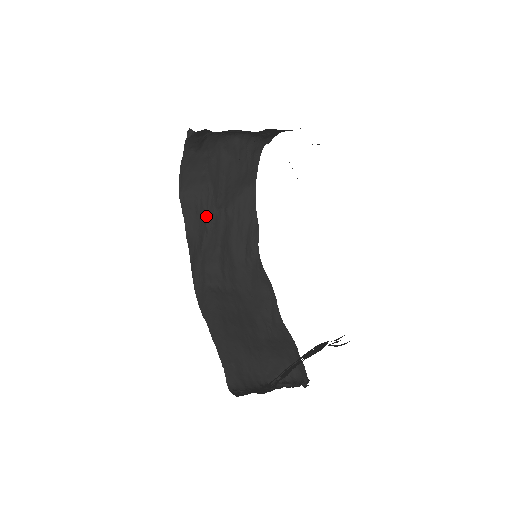
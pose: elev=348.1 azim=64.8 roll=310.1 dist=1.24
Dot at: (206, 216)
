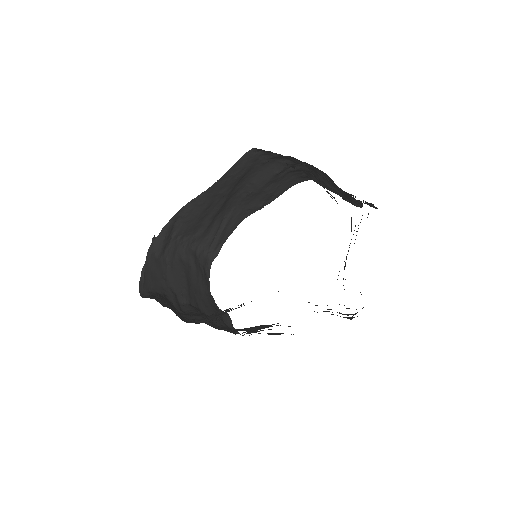
Dot at: (174, 306)
